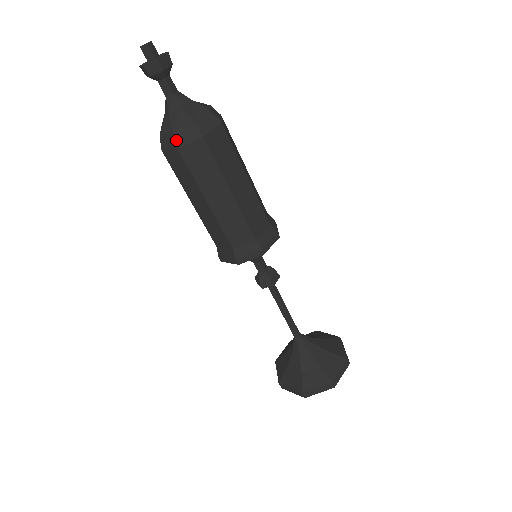
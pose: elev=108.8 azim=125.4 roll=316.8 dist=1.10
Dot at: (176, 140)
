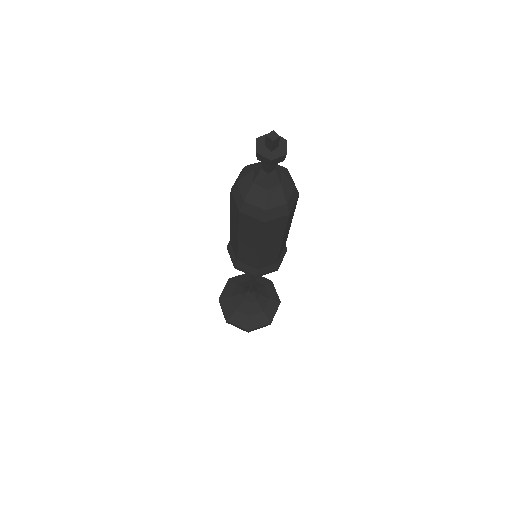
Dot at: (243, 207)
